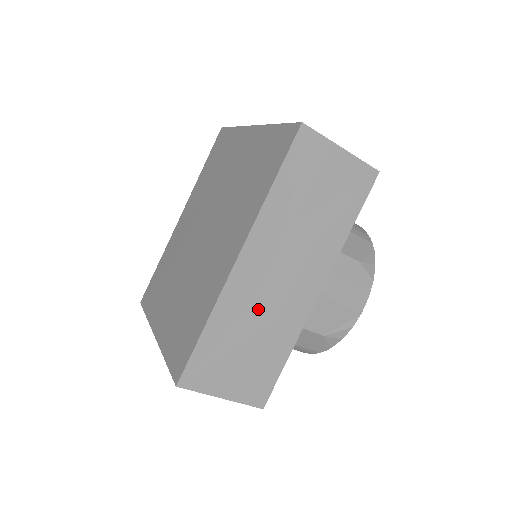
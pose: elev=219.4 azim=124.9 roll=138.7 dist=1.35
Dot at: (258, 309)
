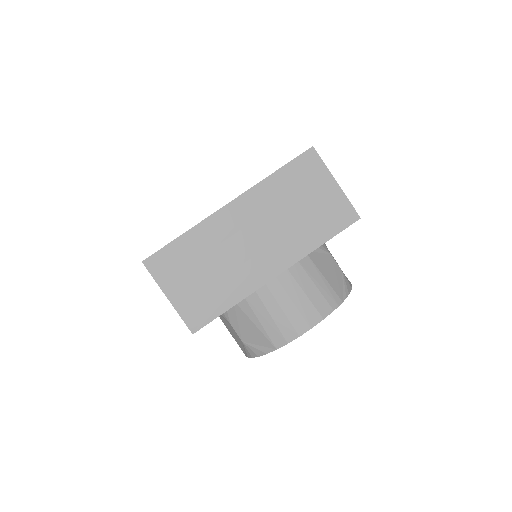
Dot at: occluded
